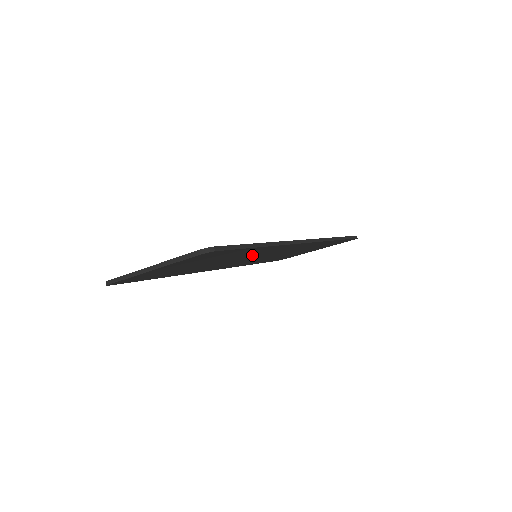
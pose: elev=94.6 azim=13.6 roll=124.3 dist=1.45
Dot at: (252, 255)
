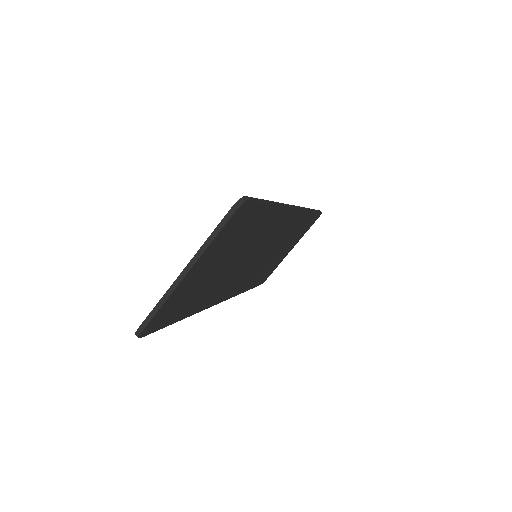
Dot at: (258, 244)
